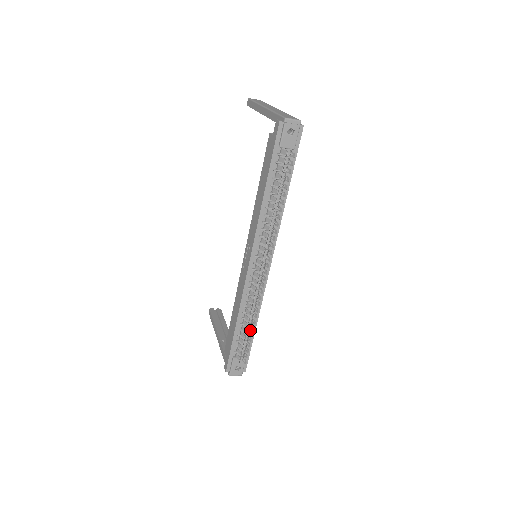
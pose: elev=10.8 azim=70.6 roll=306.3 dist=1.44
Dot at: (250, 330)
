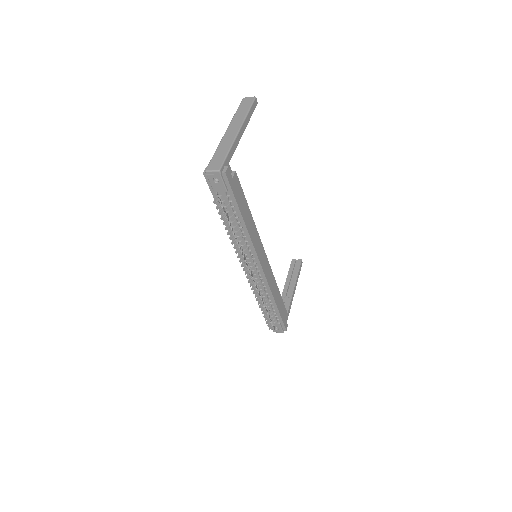
Dot at: (267, 310)
